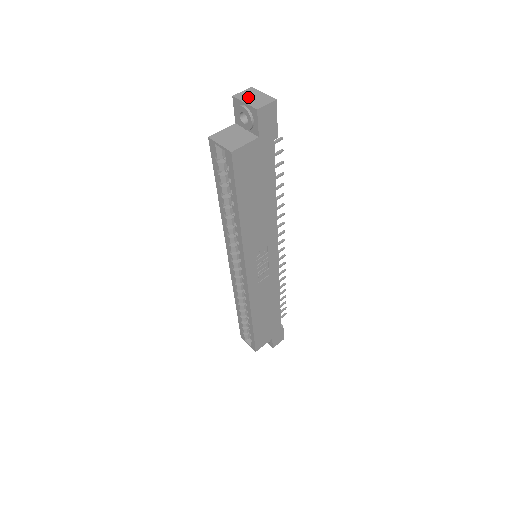
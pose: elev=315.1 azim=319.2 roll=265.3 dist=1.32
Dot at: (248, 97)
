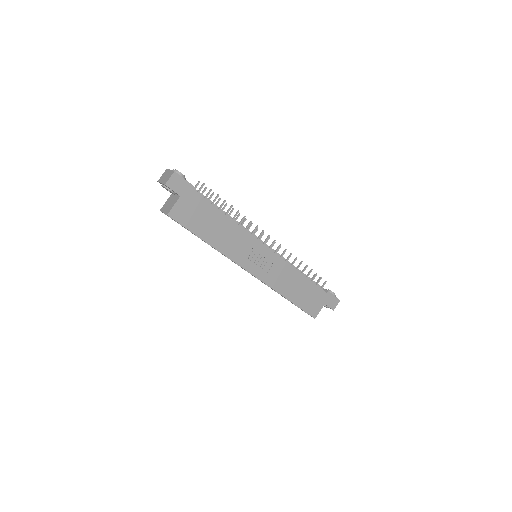
Dot at: (163, 178)
